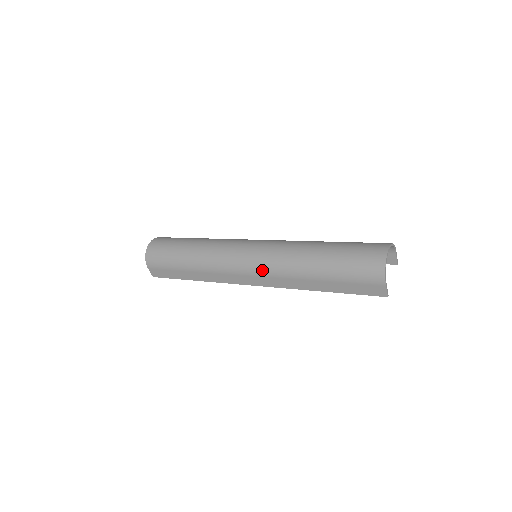
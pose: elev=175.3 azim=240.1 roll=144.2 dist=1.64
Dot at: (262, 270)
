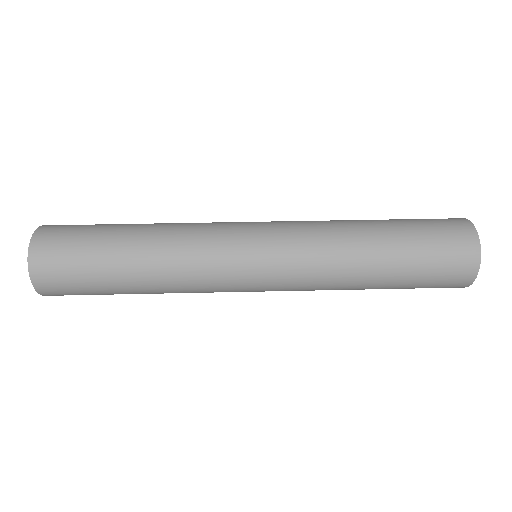
Dot at: (283, 289)
